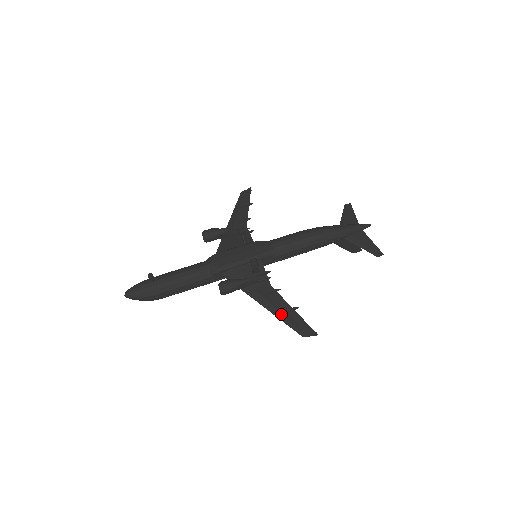
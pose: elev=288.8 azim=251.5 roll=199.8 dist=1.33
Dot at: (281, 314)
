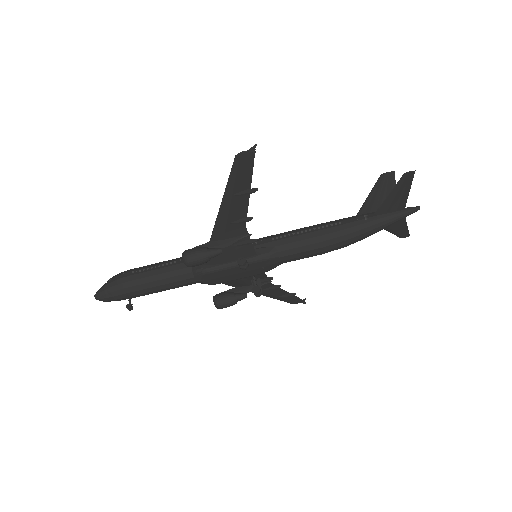
Dot at: (276, 298)
